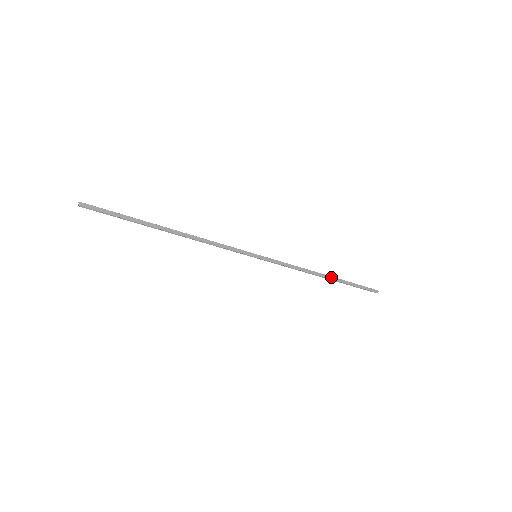
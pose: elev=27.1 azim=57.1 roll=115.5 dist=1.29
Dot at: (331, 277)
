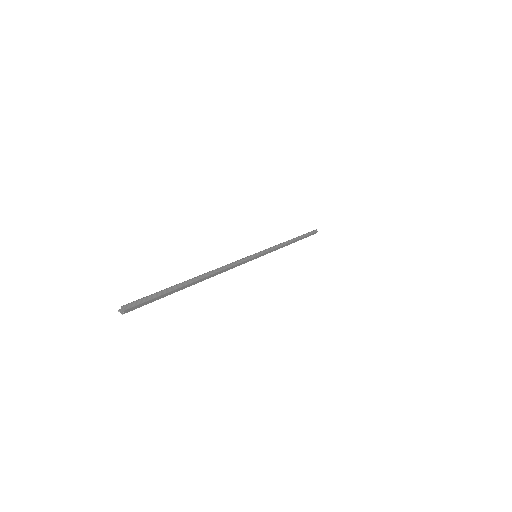
Dot at: (296, 240)
